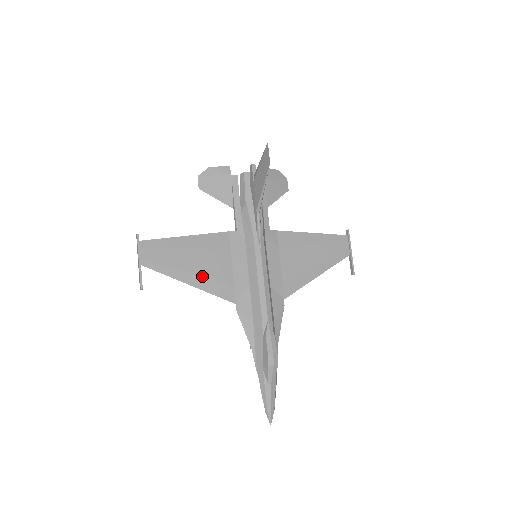
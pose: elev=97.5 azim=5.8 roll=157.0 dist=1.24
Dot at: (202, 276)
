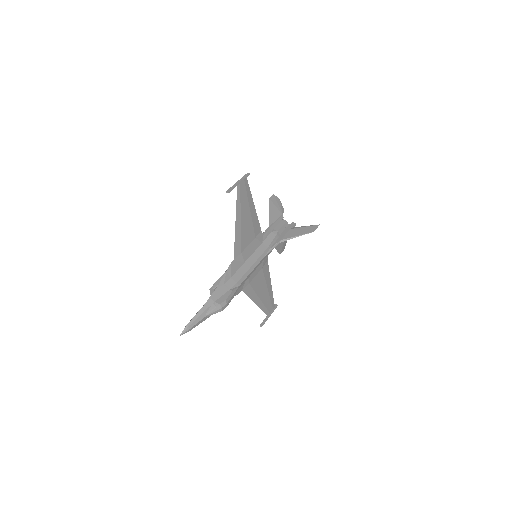
Dot at: (241, 228)
